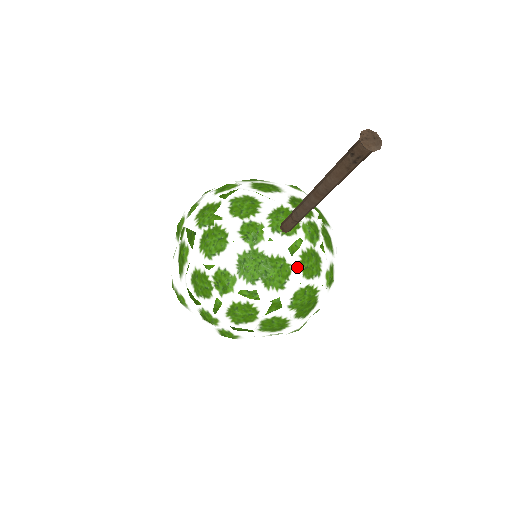
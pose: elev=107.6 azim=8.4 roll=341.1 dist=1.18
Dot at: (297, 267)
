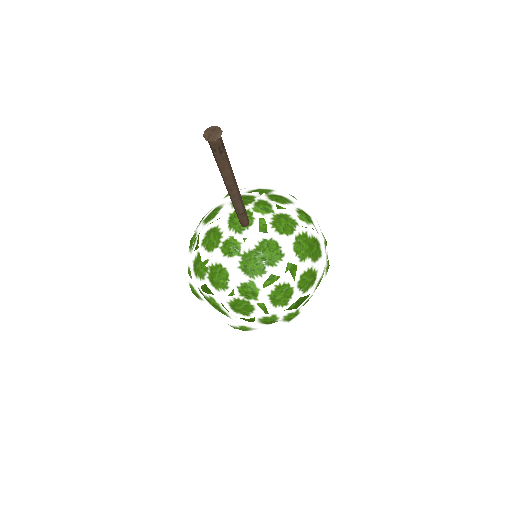
Dot at: (278, 235)
